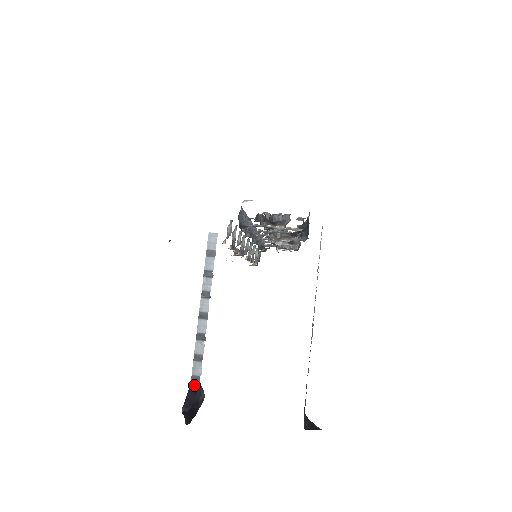
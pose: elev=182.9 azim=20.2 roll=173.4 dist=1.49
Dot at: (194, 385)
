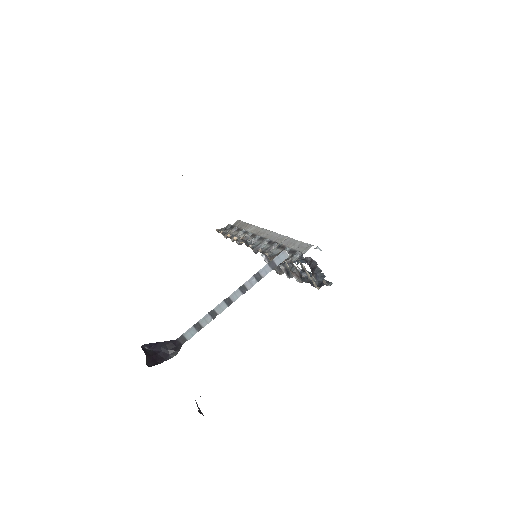
Dot at: (177, 342)
